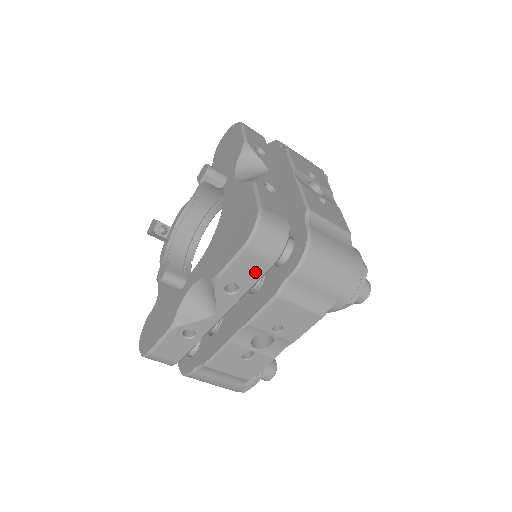
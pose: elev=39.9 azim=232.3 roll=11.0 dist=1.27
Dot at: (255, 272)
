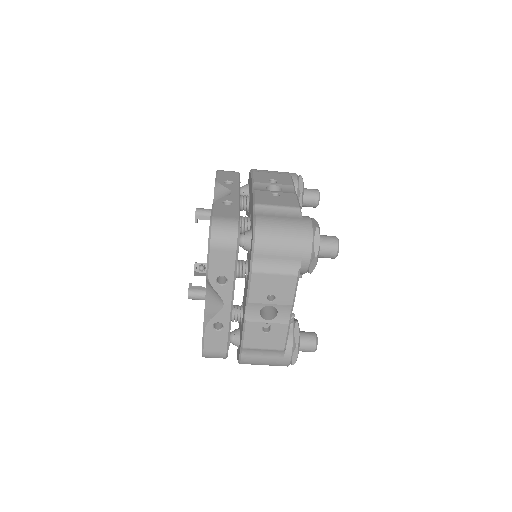
Dot at: (228, 262)
